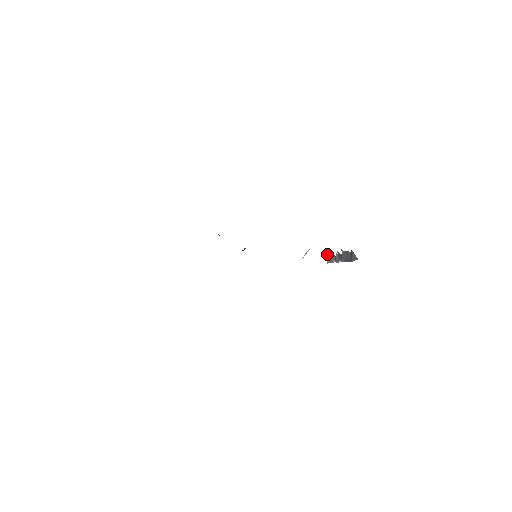
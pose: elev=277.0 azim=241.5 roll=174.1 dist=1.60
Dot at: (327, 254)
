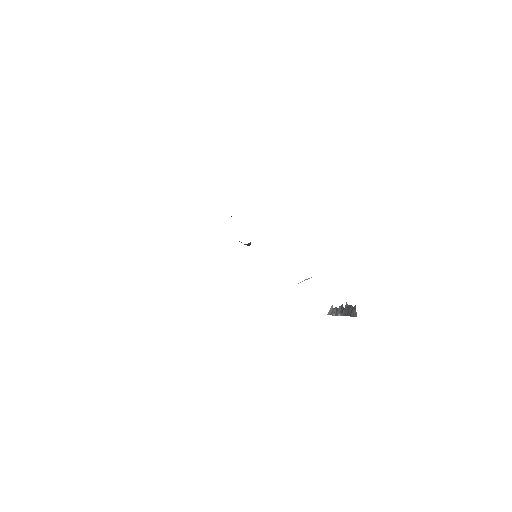
Dot at: (332, 306)
